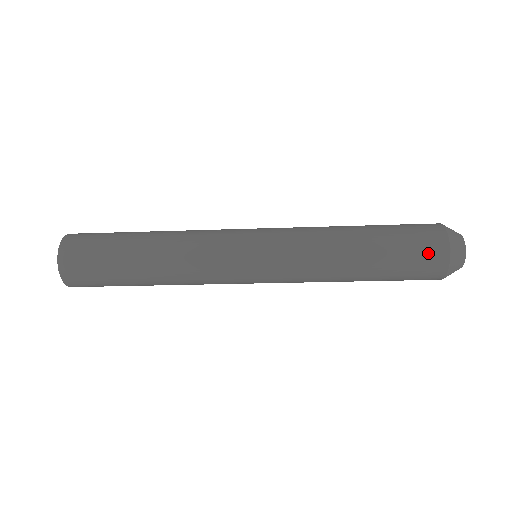
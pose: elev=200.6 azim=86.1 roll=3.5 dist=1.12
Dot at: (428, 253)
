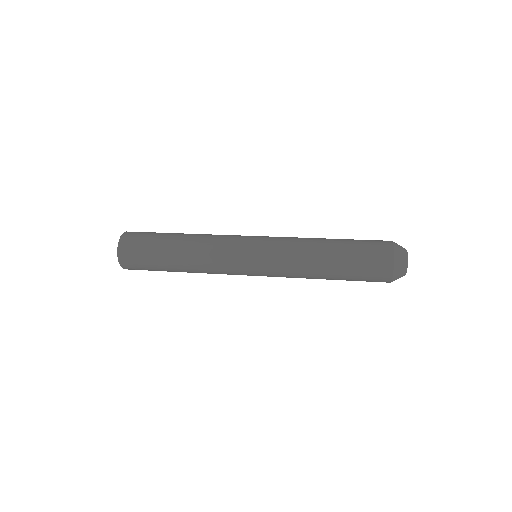
Dot at: (377, 265)
